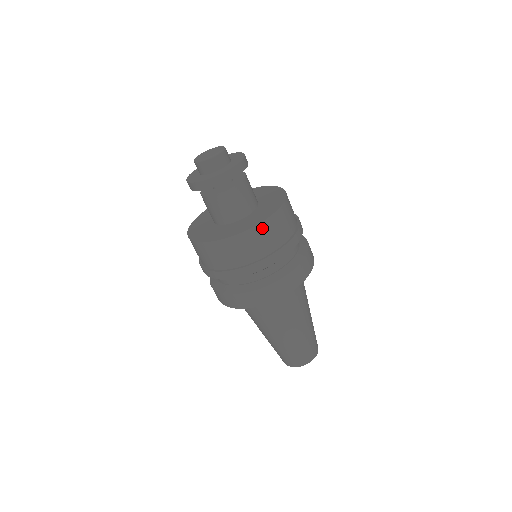
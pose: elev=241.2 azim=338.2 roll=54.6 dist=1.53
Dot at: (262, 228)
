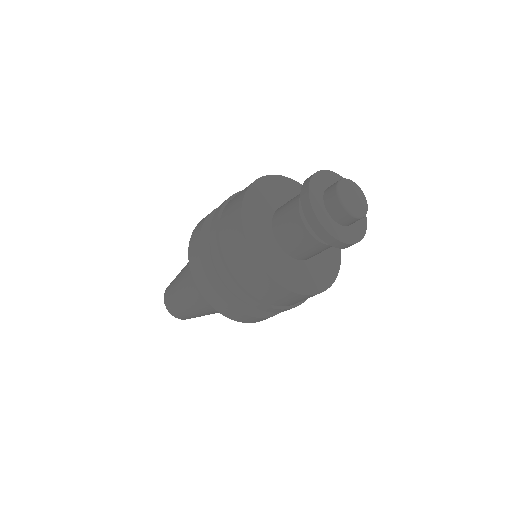
Dot at: occluded
